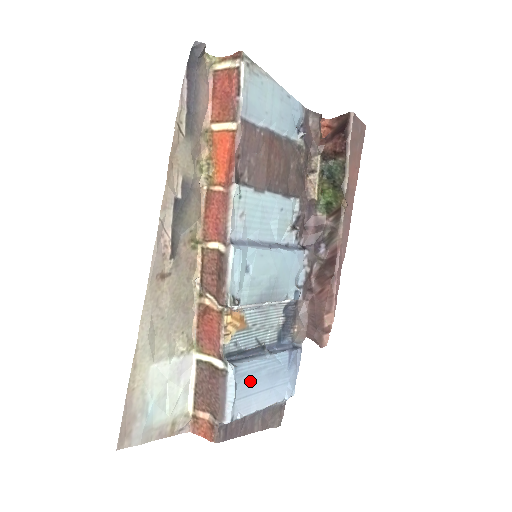
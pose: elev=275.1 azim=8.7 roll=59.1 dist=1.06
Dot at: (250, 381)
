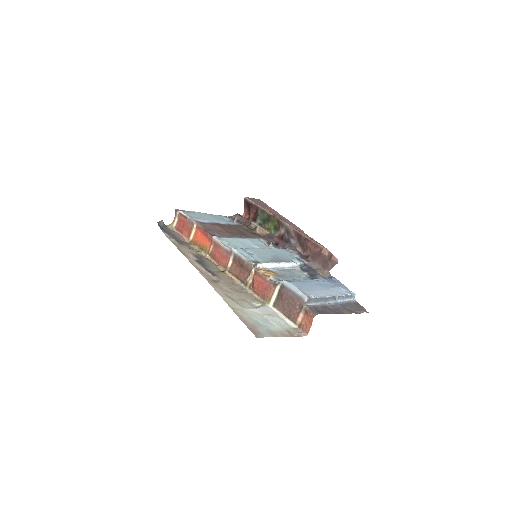
Dot at: (304, 286)
